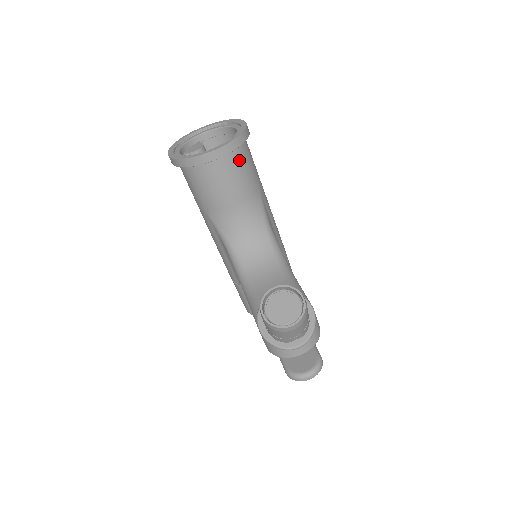
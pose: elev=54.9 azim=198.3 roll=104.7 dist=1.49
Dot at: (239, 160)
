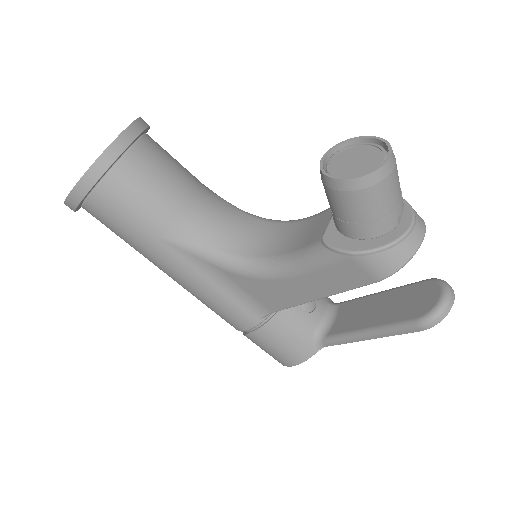
Dot at: (157, 147)
